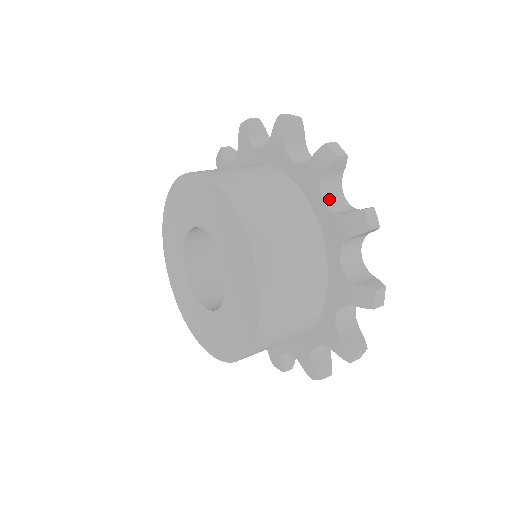
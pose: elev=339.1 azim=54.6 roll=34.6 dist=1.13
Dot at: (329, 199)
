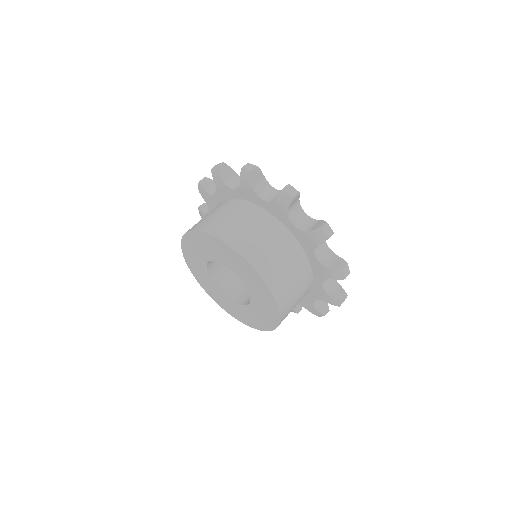
Dot at: (265, 196)
